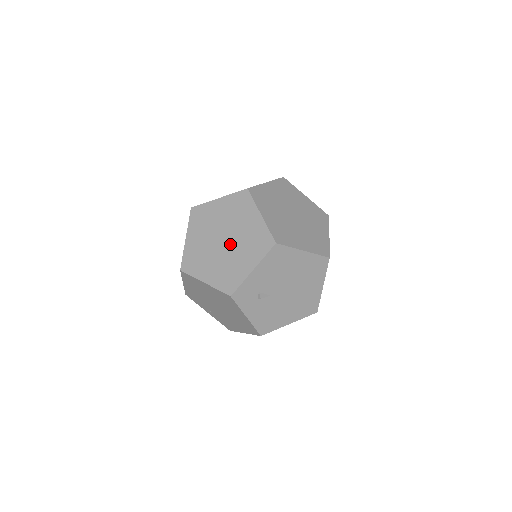
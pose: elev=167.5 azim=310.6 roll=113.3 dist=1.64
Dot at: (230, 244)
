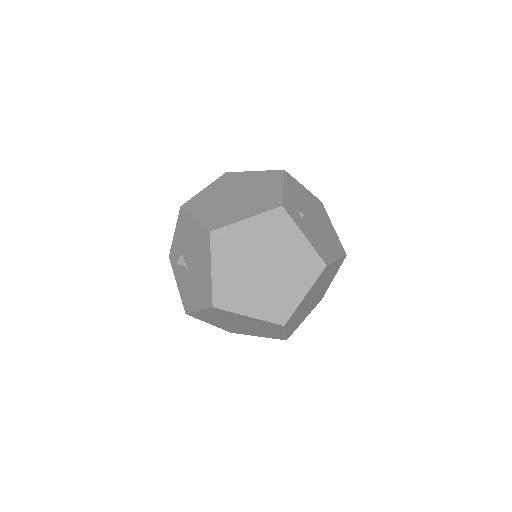
Dot at: (245, 193)
